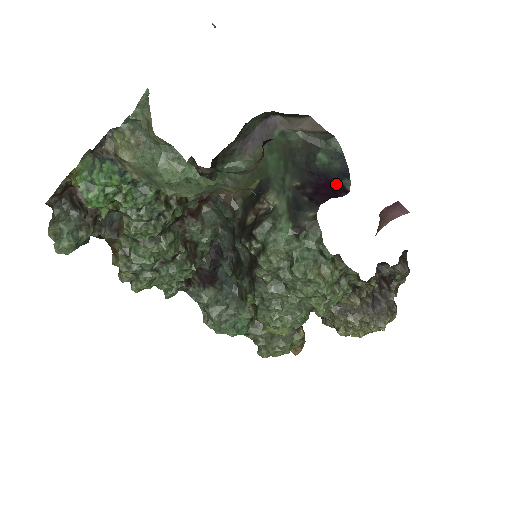
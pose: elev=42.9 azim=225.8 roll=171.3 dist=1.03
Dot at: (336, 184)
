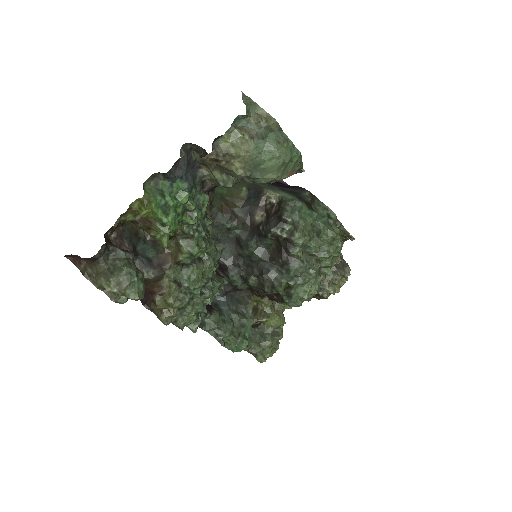
Dot at: (279, 183)
